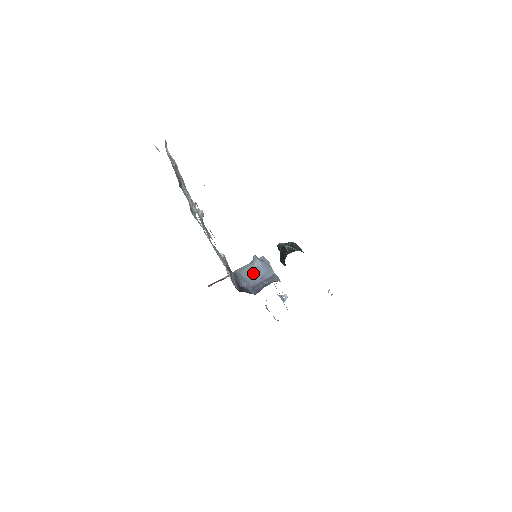
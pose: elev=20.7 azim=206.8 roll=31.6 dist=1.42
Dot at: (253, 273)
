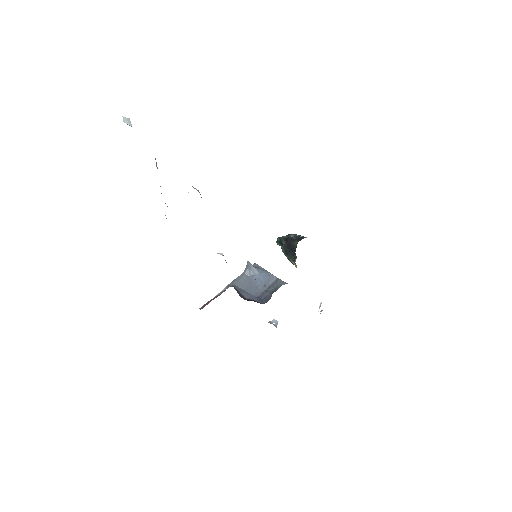
Dot at: (251, 283)
